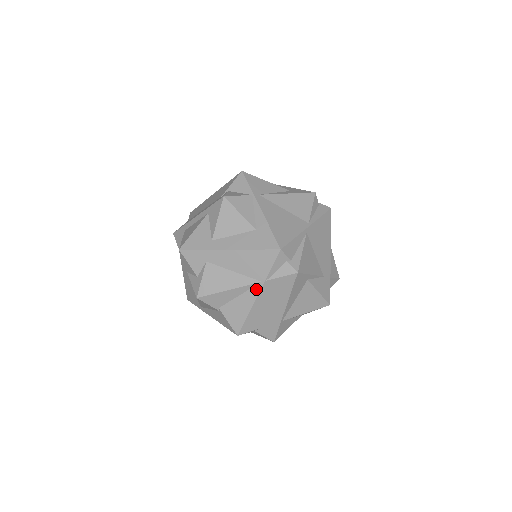
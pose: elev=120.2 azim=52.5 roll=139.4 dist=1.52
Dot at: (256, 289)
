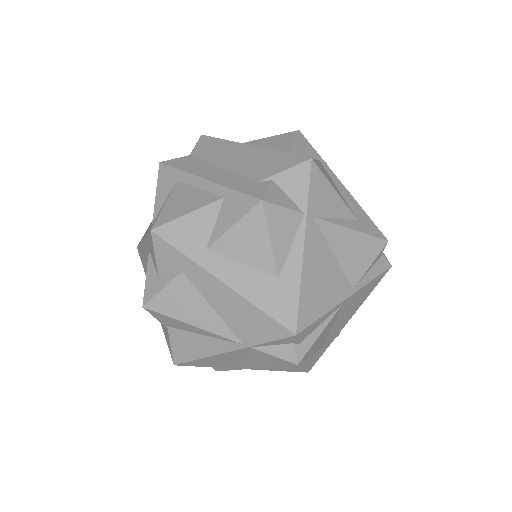
Dot at: (230, 345)
